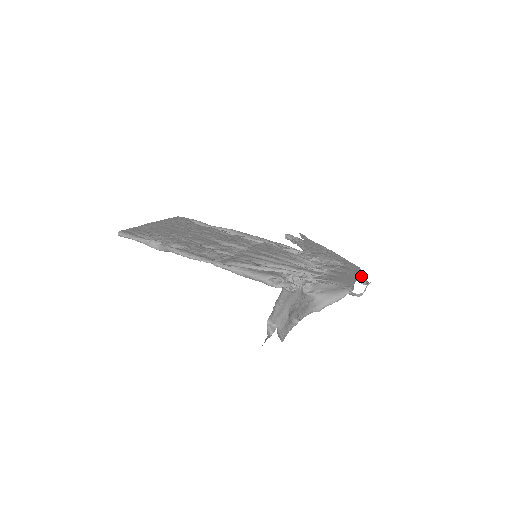
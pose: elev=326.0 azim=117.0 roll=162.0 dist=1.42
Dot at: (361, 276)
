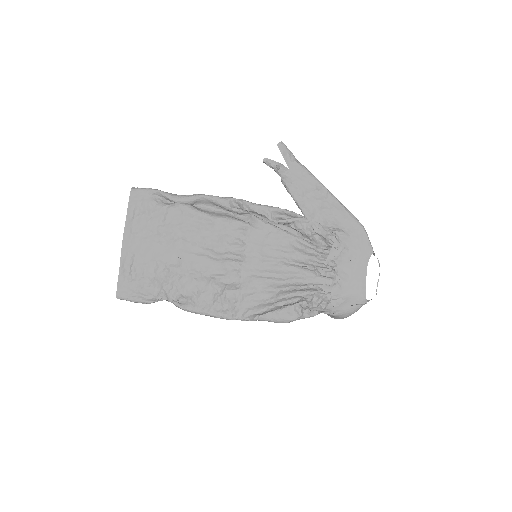
Dot at: (368, 248)
